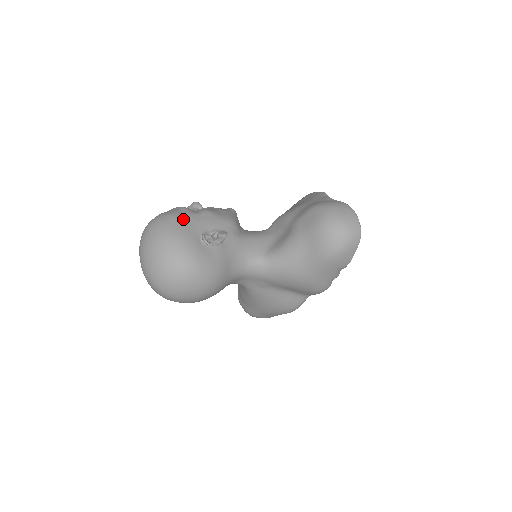
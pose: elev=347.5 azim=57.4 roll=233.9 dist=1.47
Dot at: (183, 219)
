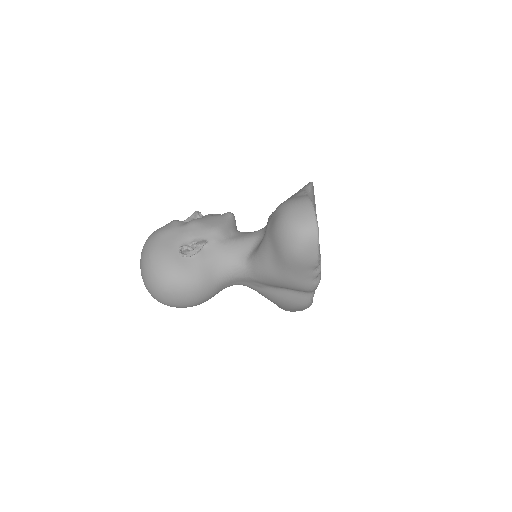
Dot at: (167, 234)
